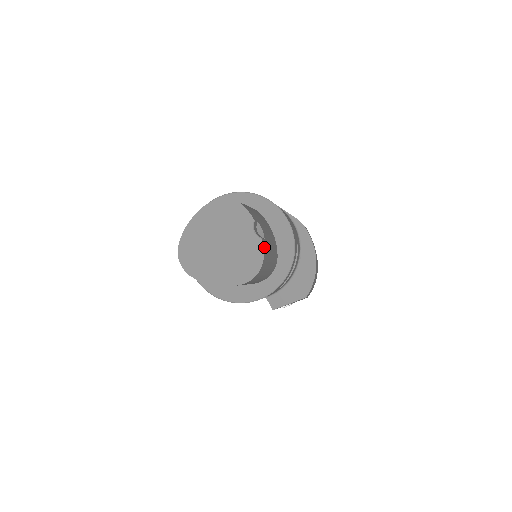
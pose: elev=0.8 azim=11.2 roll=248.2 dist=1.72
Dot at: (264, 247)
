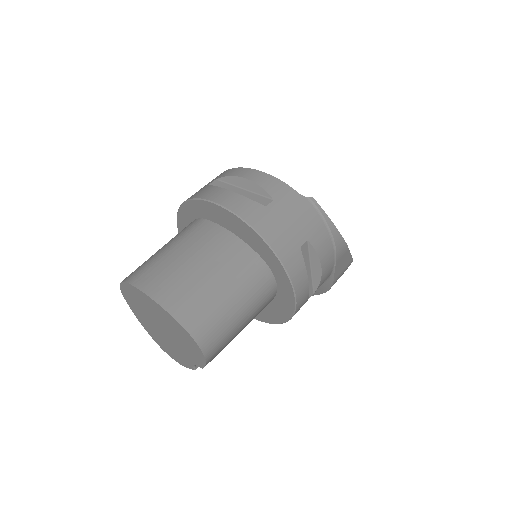
Dot at: occluded
